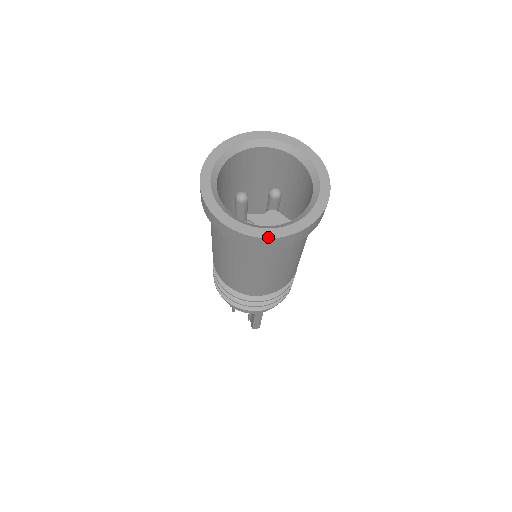
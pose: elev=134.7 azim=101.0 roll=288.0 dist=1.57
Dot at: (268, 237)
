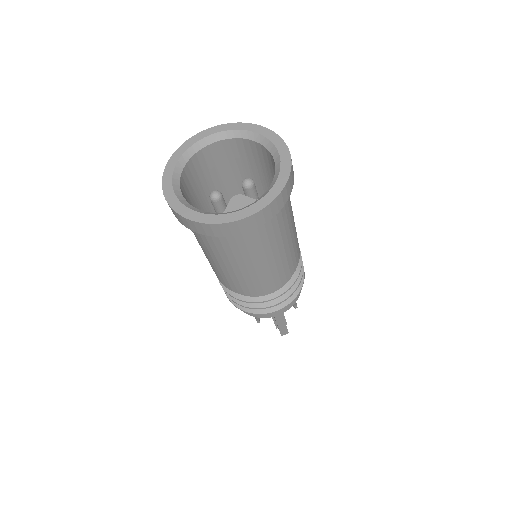
Dot at: (234, 220)
